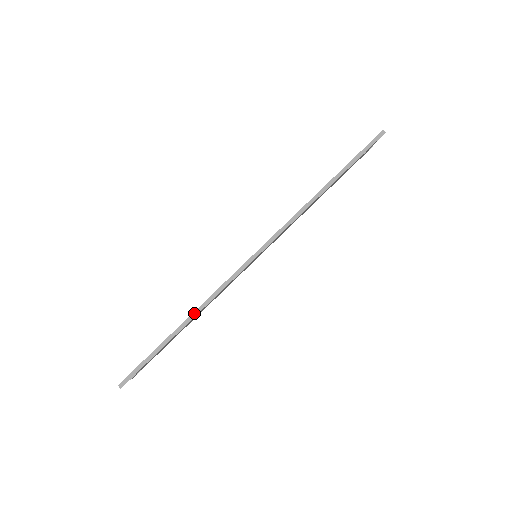
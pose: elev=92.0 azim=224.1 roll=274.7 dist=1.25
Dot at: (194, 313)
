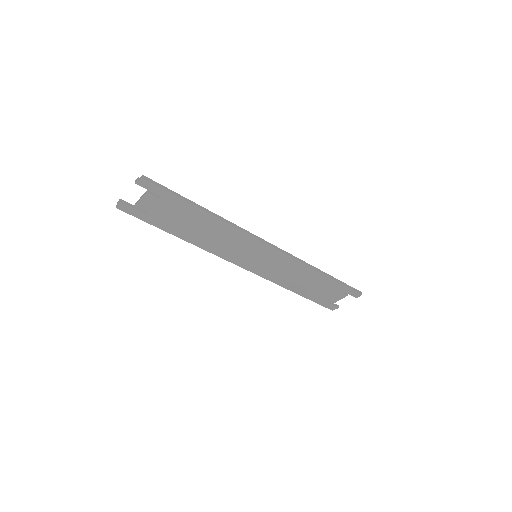
Dot at: (217, 215)
